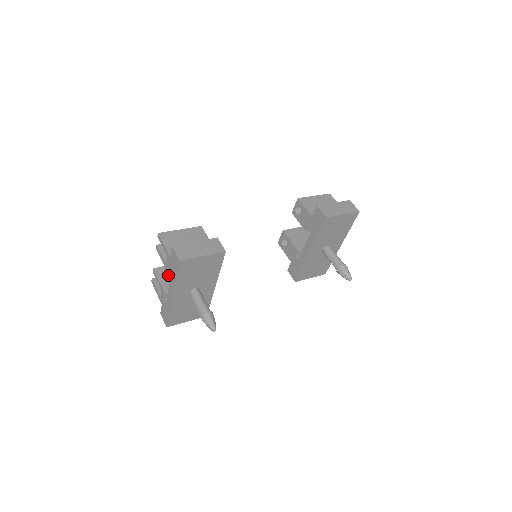
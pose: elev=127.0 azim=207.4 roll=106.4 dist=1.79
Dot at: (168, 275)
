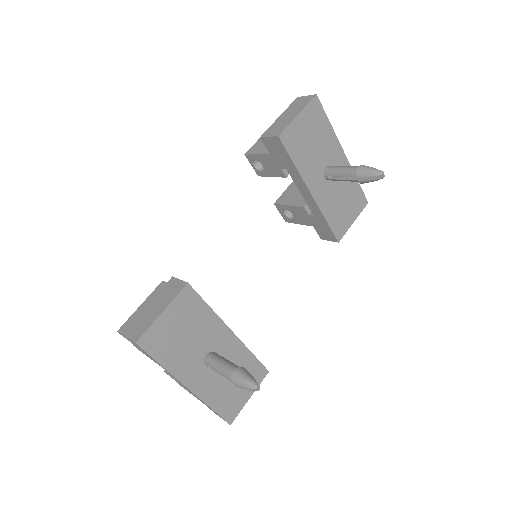
Dot at: occluded
